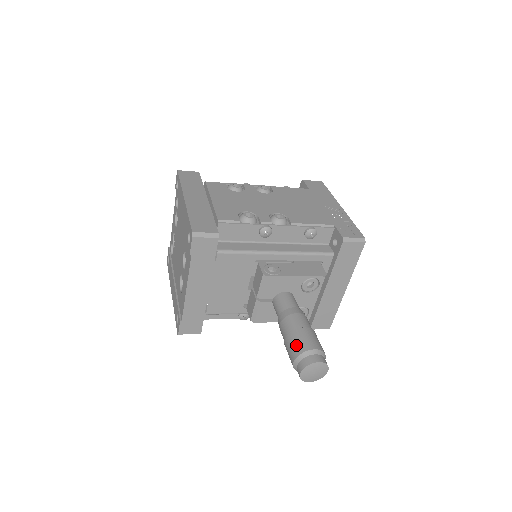
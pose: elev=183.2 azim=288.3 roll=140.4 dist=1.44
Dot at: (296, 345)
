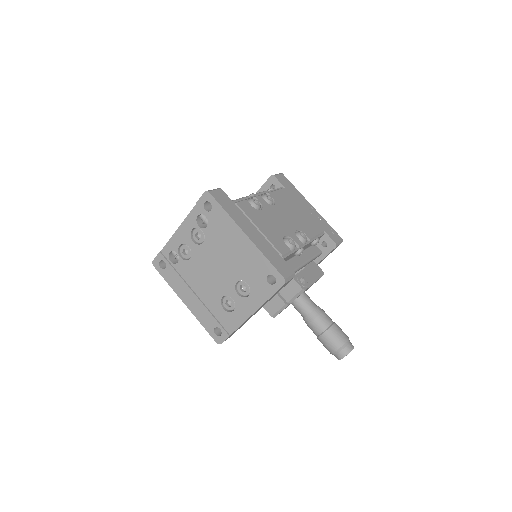
Dot at: (336, 339)
